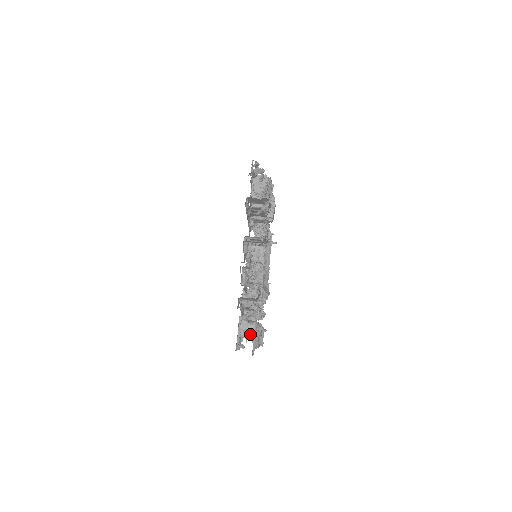
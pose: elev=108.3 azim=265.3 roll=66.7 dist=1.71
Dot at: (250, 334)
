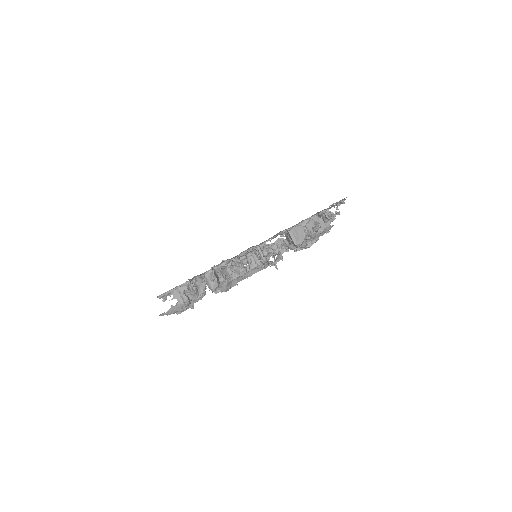
Dot at: (180, 298)
